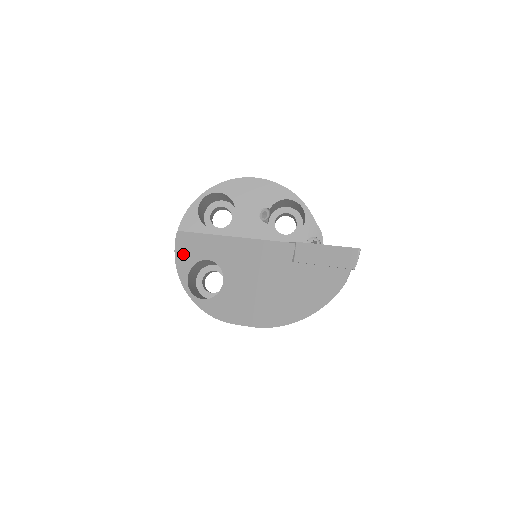
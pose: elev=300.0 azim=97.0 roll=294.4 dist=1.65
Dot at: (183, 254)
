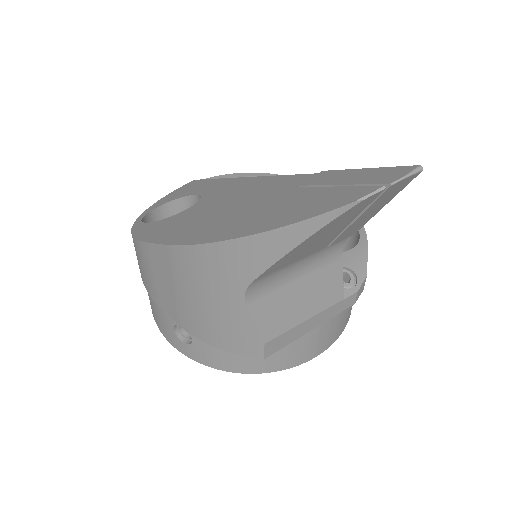
Dot at: (177, 193)
